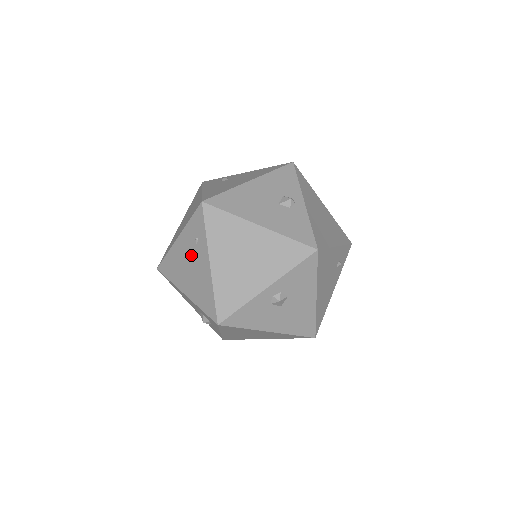
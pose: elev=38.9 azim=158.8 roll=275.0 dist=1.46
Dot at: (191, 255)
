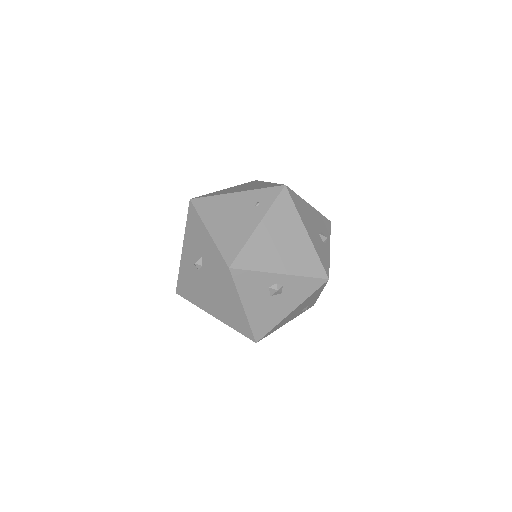
Dot at: (242, 210)
